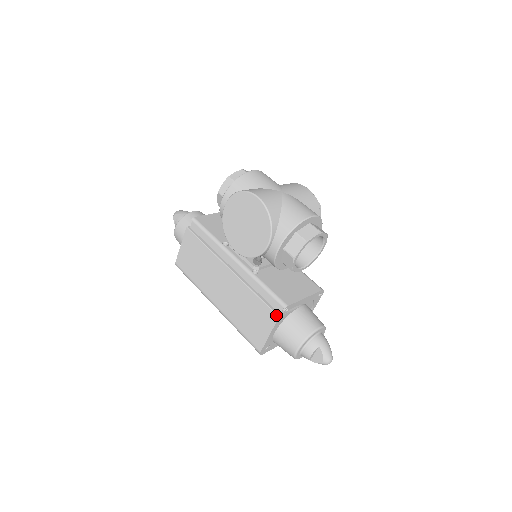
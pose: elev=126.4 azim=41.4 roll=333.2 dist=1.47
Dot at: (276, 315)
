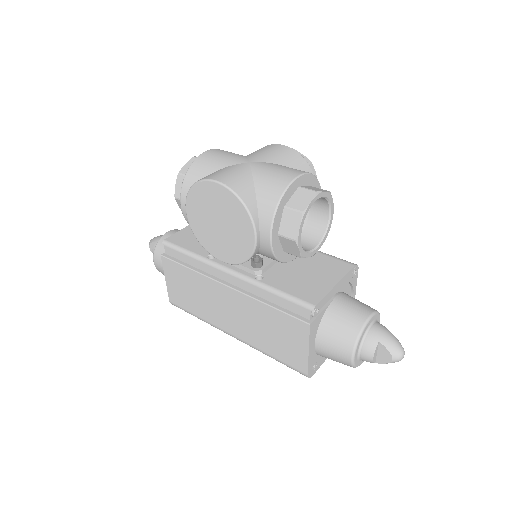
Dot at: (305, 323)
